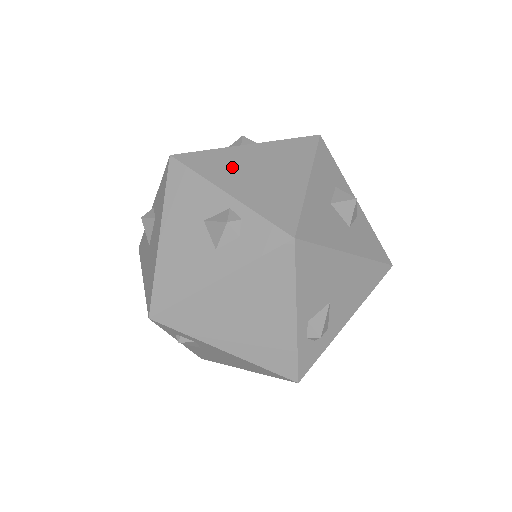
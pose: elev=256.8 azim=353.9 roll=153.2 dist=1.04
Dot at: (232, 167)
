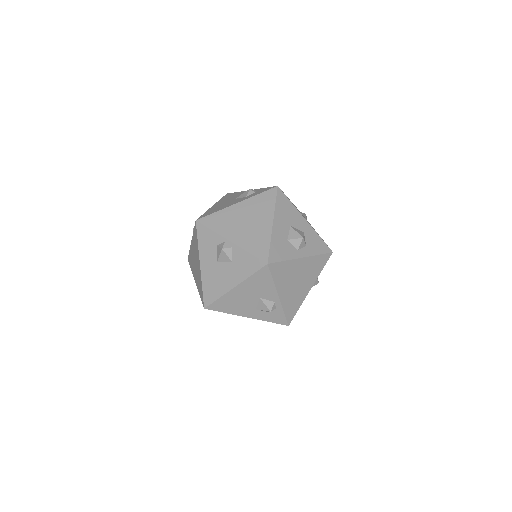
Dot at: (288, 277)
